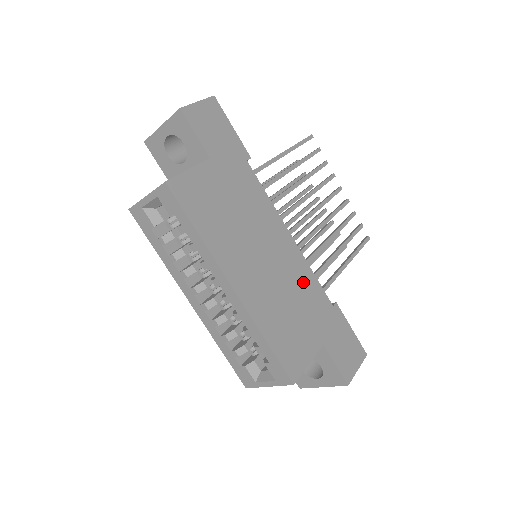
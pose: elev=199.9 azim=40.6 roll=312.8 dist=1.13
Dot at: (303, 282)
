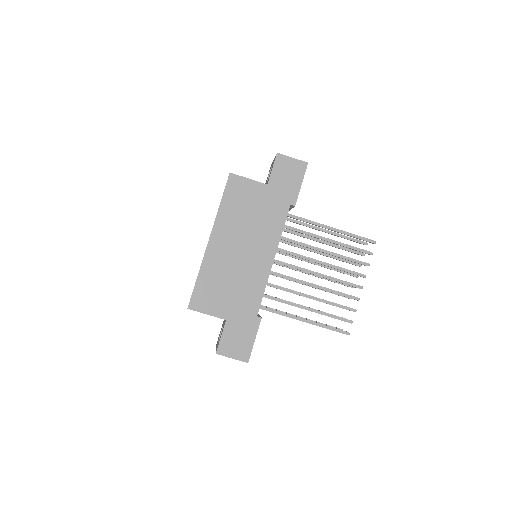
Dot at: (252, 284)
